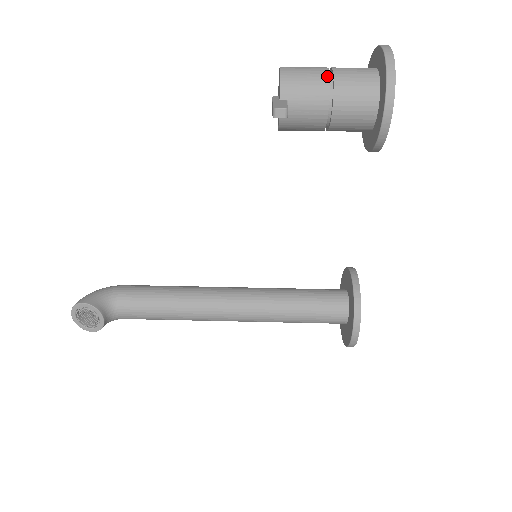
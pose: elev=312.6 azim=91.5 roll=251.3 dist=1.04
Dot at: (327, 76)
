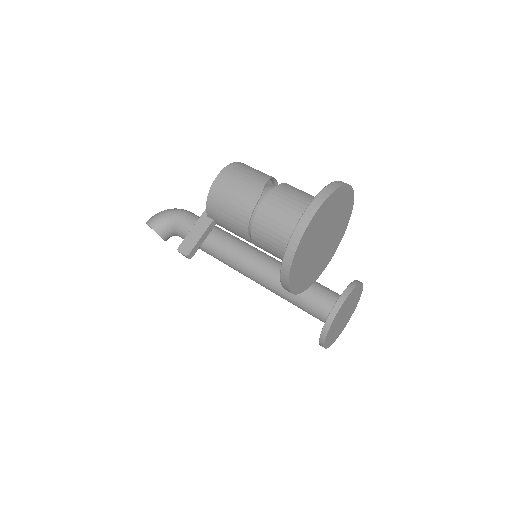
Dot at: (248, 216)
